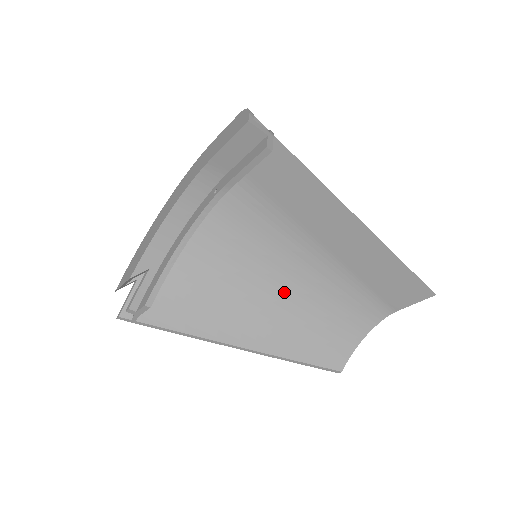
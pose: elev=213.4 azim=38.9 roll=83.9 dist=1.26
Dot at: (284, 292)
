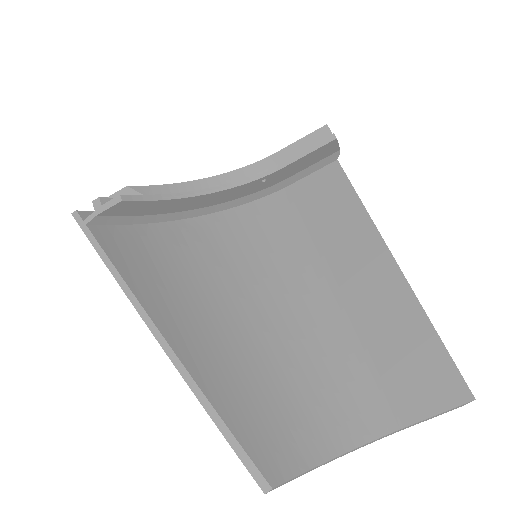
Dot at: (258, 322)
